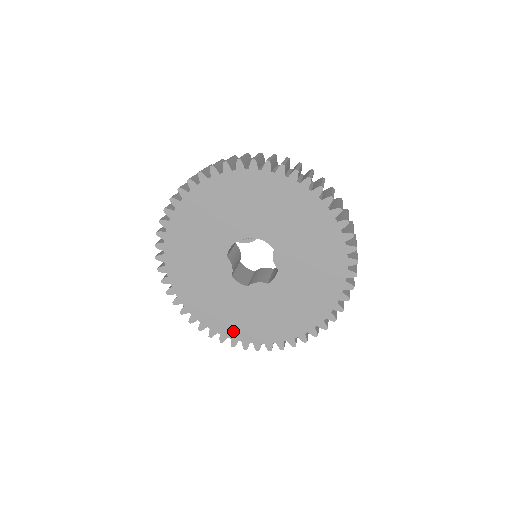
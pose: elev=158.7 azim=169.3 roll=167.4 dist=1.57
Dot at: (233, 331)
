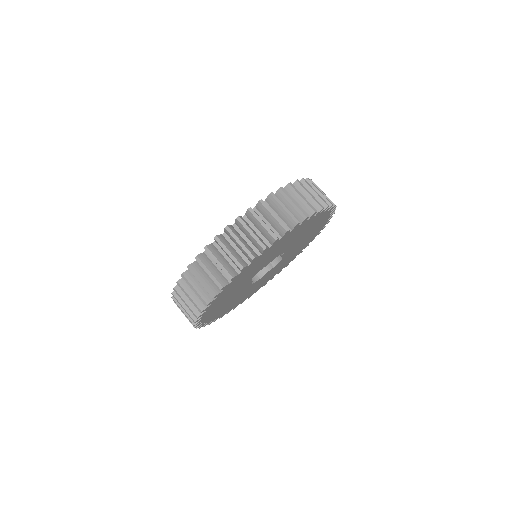
Dot at: (244, 299)
